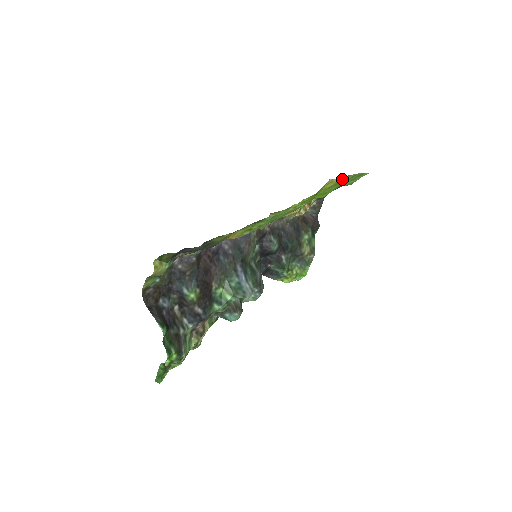
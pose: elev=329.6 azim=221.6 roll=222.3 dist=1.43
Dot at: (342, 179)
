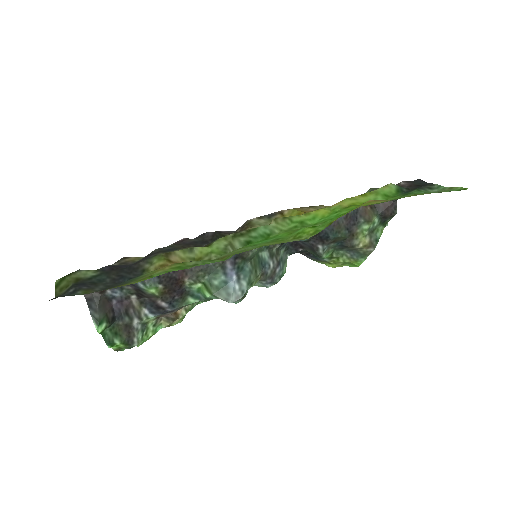
Dot at: occluded
